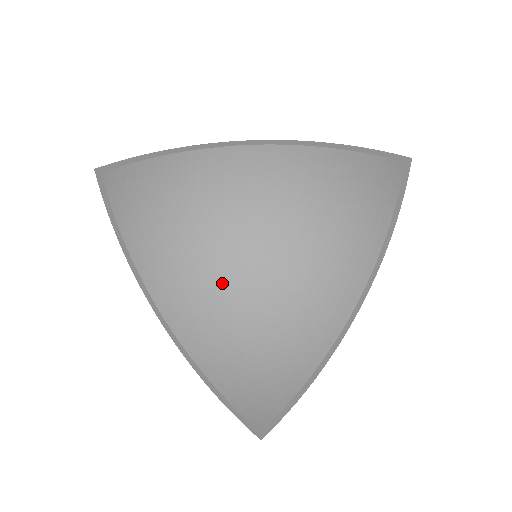
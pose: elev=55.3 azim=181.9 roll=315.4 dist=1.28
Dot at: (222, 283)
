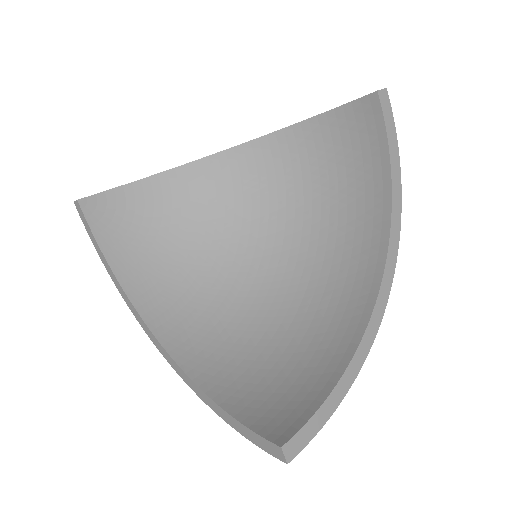
Dot at: (229, 301)
